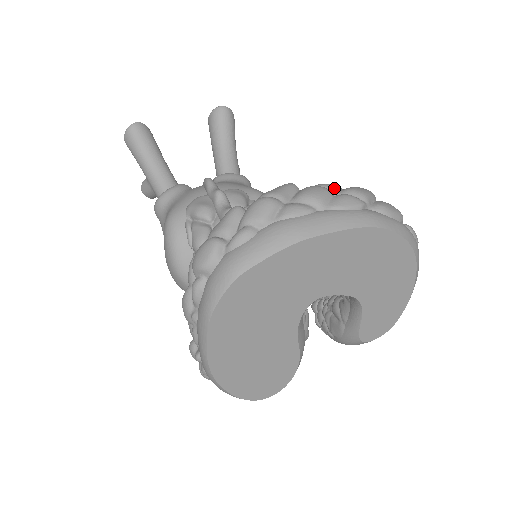
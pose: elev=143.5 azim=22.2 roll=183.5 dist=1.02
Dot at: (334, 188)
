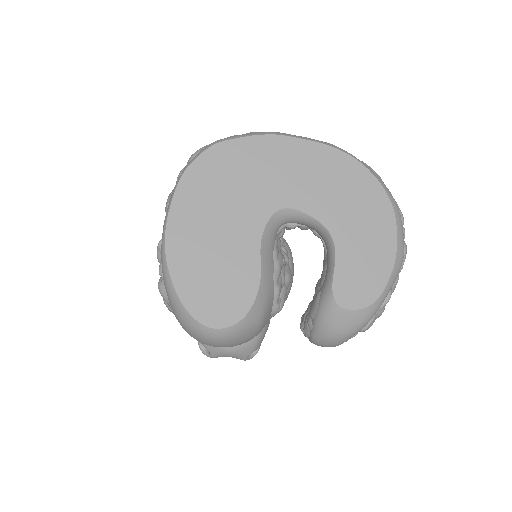
Dot at: occluded
